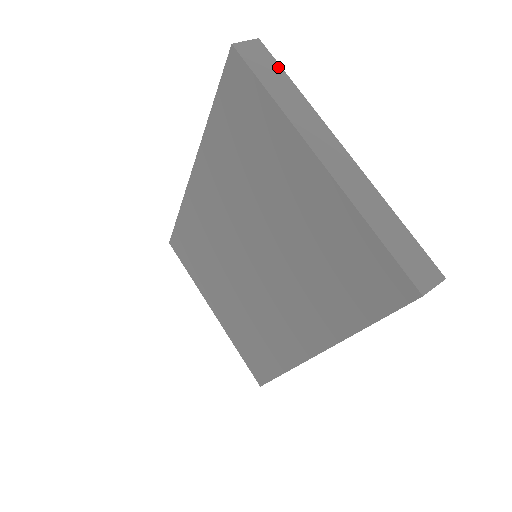
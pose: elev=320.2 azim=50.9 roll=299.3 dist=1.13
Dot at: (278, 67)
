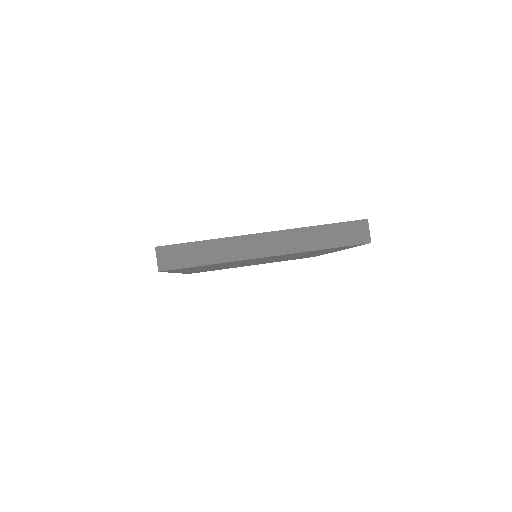
Dot at: (185, 246)
